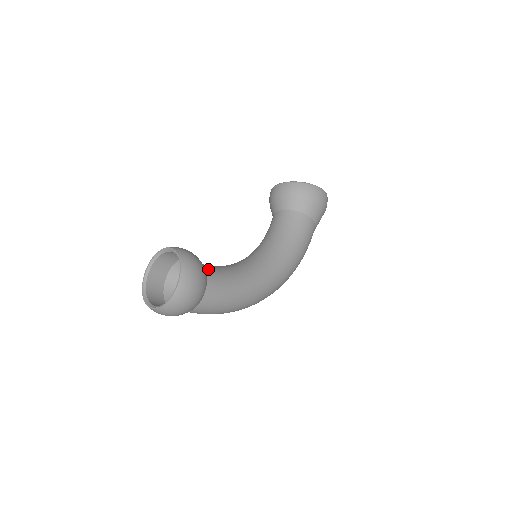
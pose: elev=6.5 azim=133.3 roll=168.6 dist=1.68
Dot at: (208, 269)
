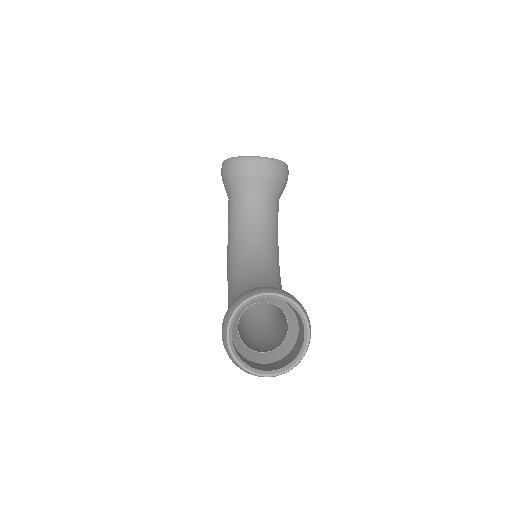
Dot at: occluded
